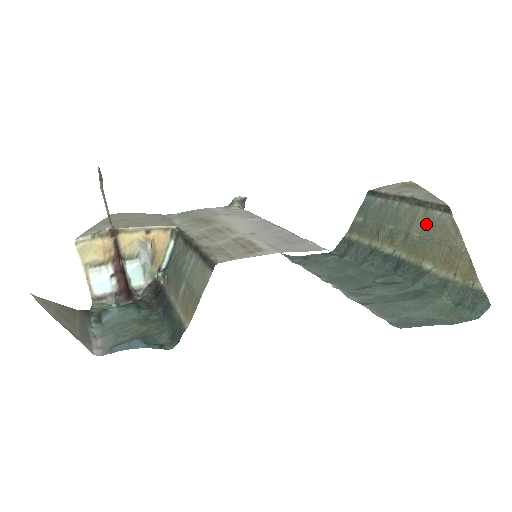
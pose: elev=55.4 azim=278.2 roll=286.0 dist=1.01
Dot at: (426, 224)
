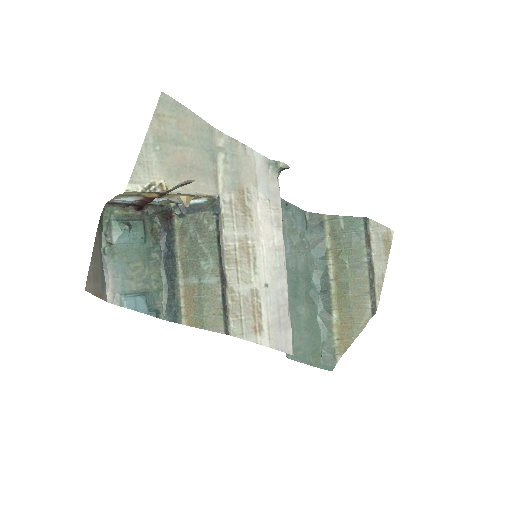
Dot at: (359, 299)
